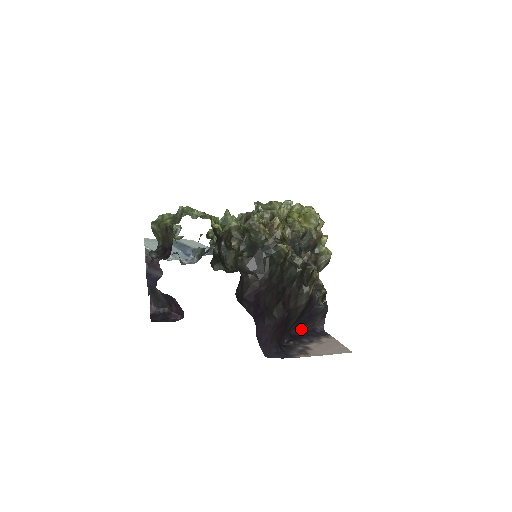
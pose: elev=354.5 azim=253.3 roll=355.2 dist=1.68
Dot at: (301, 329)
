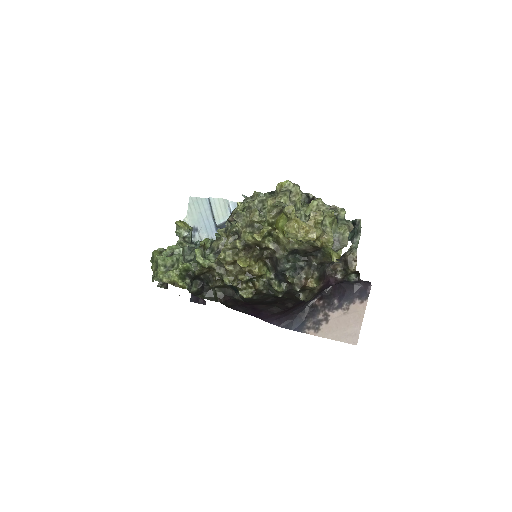
Dot at: occluded
